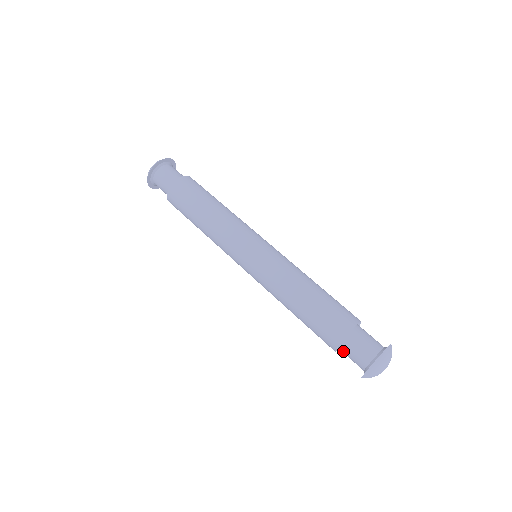
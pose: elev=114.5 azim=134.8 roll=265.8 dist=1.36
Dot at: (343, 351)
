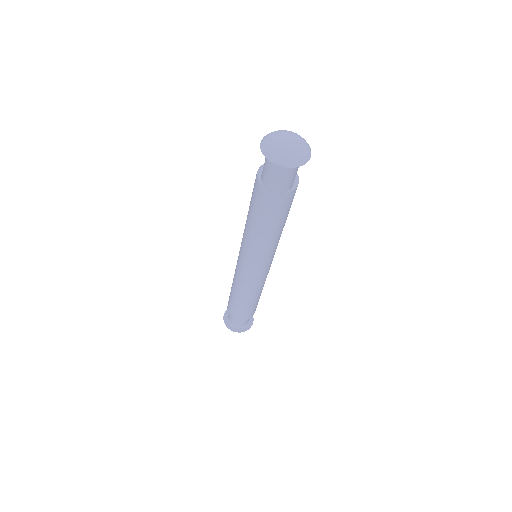
Dot at: occluded
